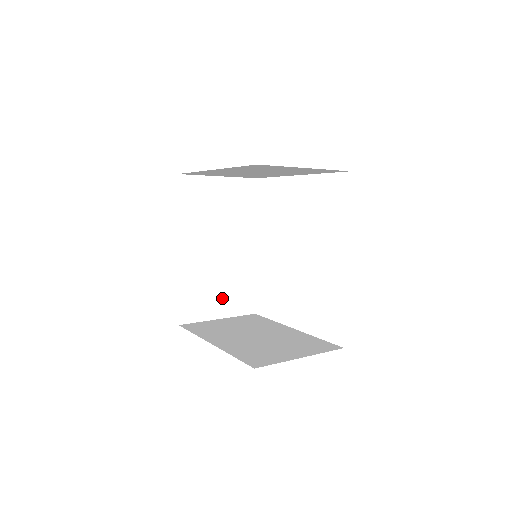
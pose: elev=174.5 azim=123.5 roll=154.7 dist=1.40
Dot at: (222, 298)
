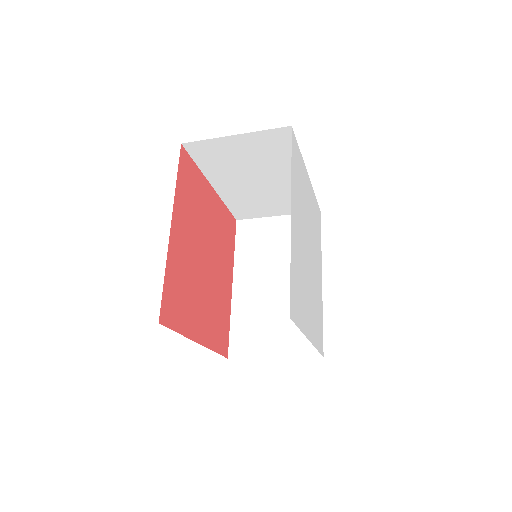
Dot at: (279, 334)
